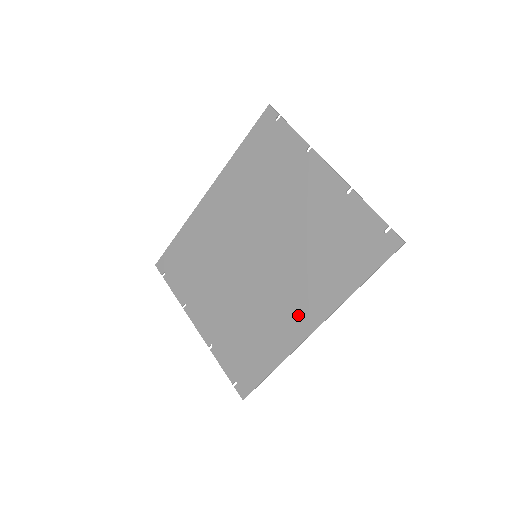
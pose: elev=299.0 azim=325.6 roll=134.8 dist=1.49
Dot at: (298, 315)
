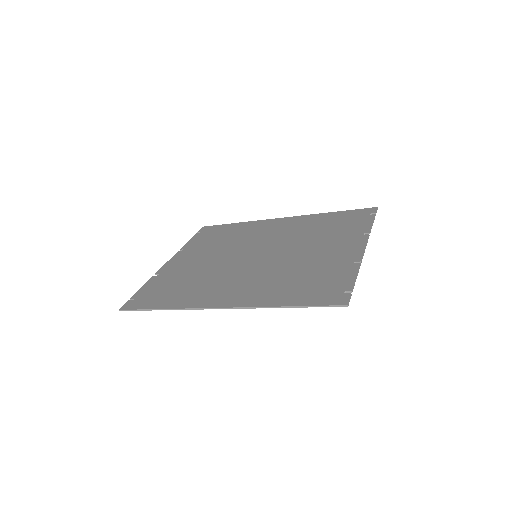
Dot at: (226, 294)
